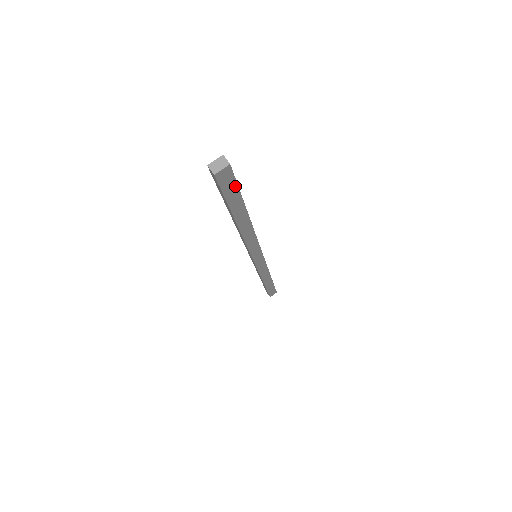
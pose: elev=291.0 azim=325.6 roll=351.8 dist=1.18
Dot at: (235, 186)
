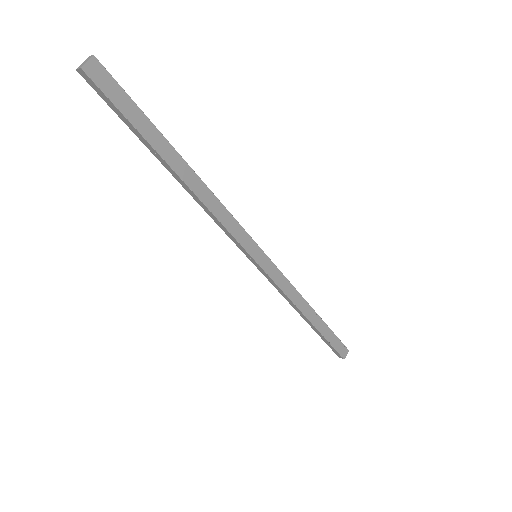
Dot at: (126, 97)
